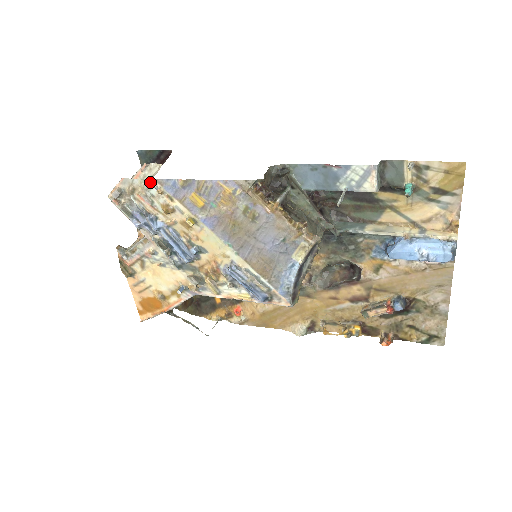
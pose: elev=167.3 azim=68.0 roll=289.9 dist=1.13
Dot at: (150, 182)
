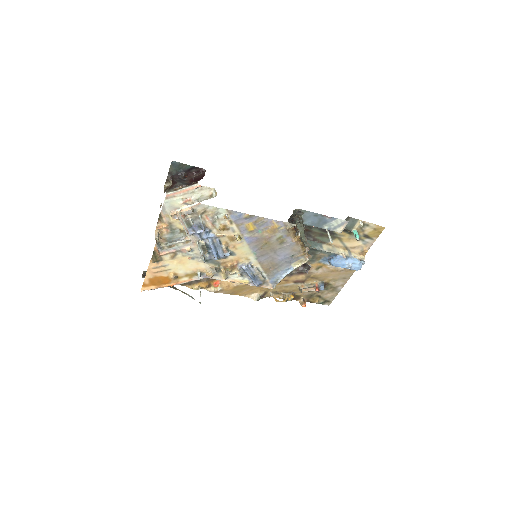
Dot at: (222, 210)
